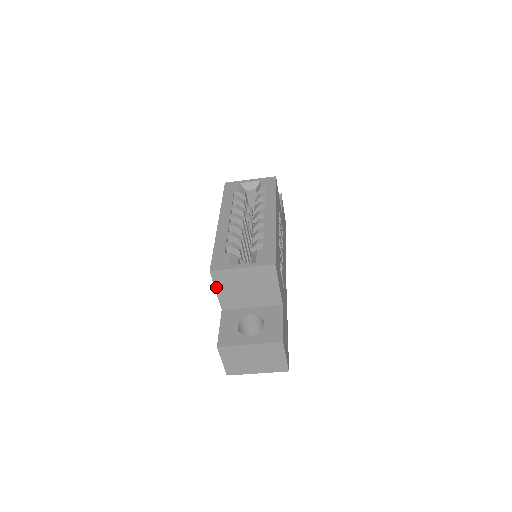
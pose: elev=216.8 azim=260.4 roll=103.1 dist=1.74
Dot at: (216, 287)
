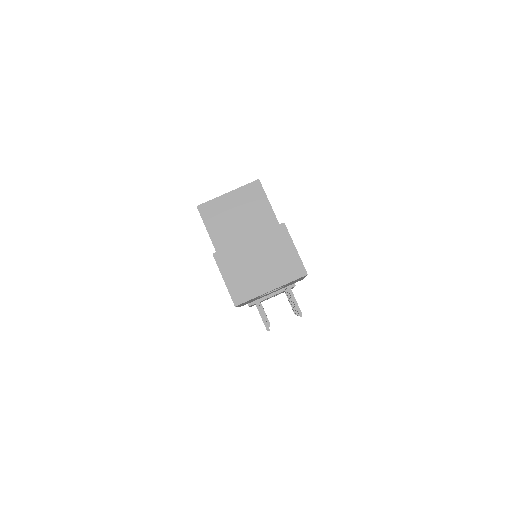
Dot at: (207, 227)
